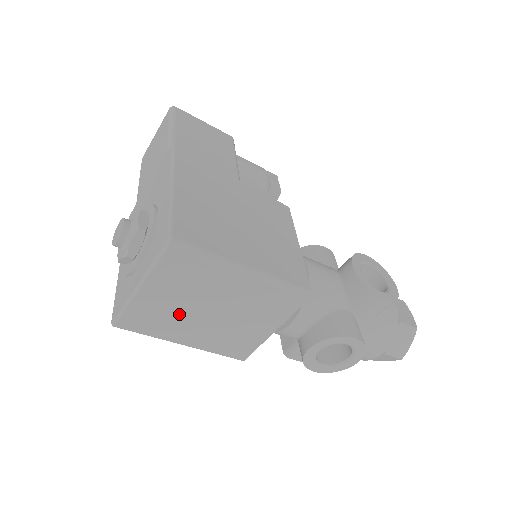
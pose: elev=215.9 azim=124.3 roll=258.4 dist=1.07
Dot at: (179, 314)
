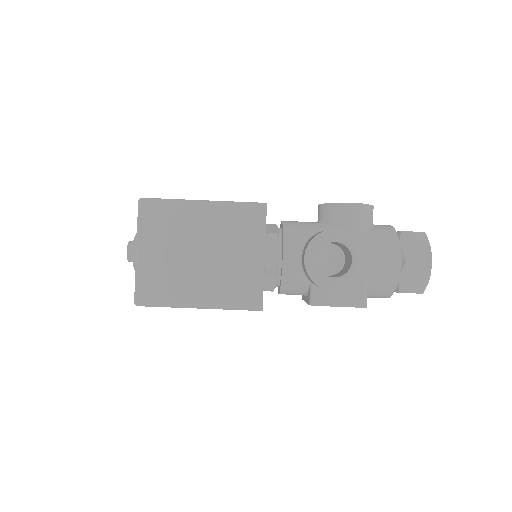
Dot at: (177, 267)
